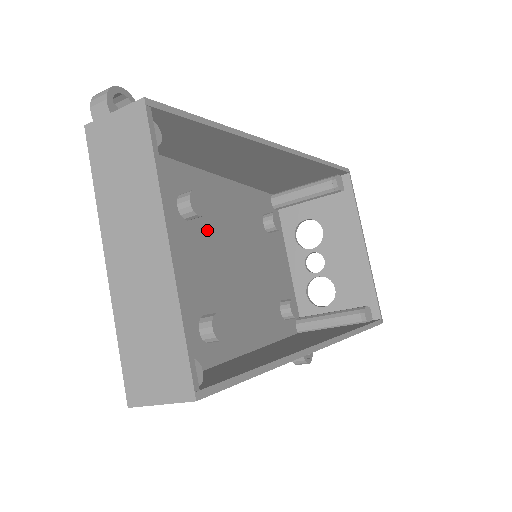
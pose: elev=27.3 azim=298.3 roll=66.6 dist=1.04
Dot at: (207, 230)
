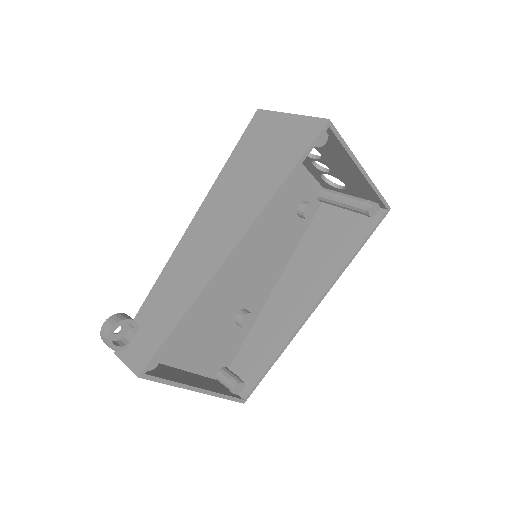
Dot at: occluded
